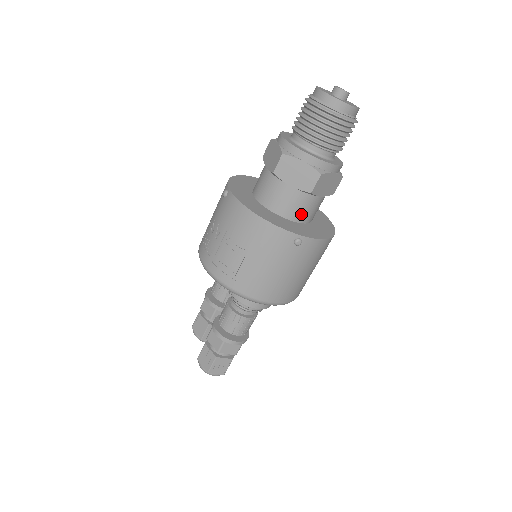
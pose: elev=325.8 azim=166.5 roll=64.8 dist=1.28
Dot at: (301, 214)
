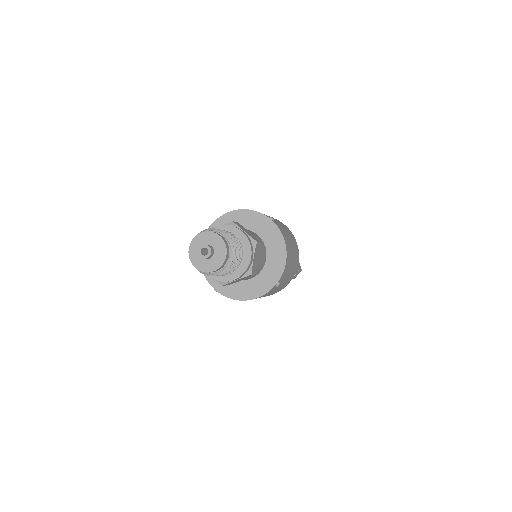
Dot at: (261, 268)
